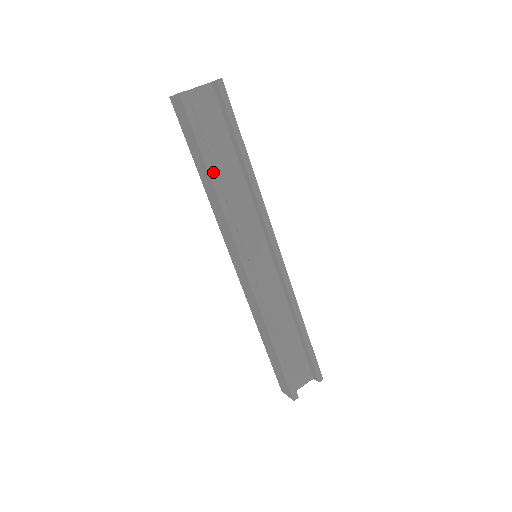
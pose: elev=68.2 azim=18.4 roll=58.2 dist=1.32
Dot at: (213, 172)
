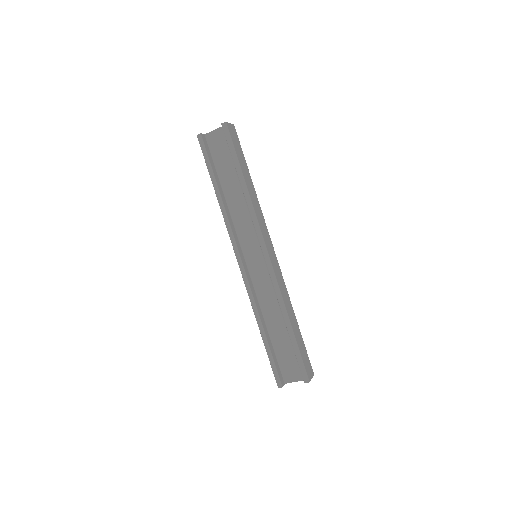
Dot at: (216, 188)
